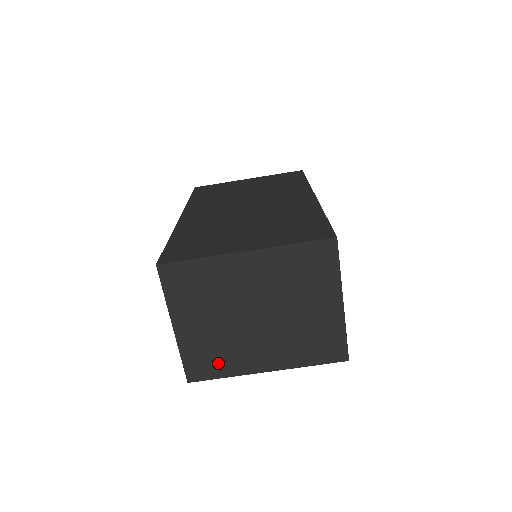
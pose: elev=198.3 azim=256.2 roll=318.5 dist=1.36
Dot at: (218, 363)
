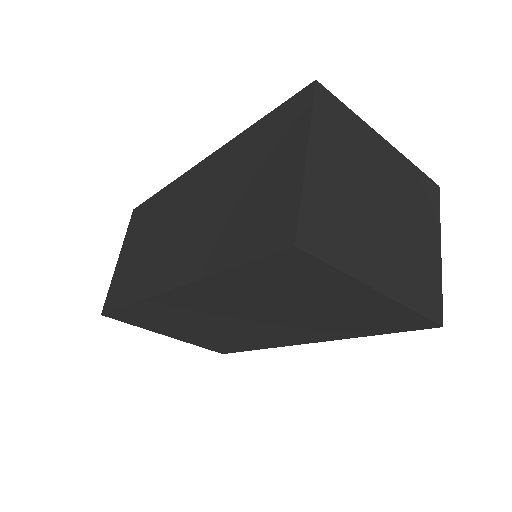
Dot at: (337, 241)
